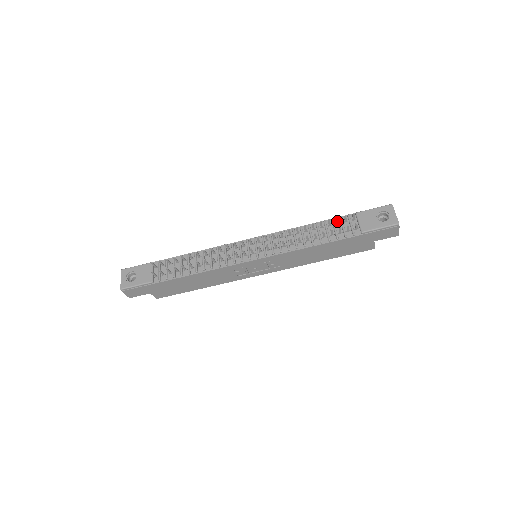
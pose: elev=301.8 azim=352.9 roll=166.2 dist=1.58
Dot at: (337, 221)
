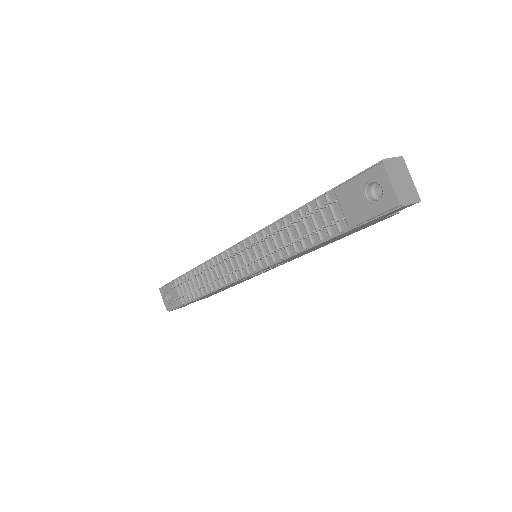
Dot at: (311, 213)
